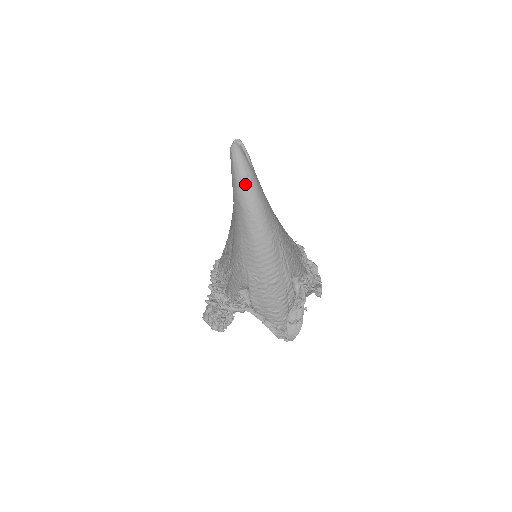
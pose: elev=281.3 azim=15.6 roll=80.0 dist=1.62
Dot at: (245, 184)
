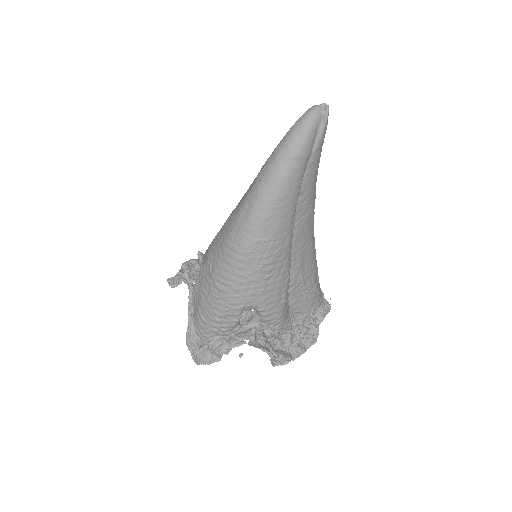
Dot at: (280, 156)
